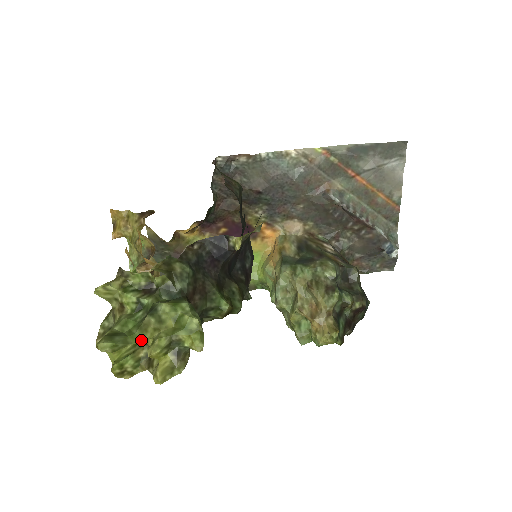
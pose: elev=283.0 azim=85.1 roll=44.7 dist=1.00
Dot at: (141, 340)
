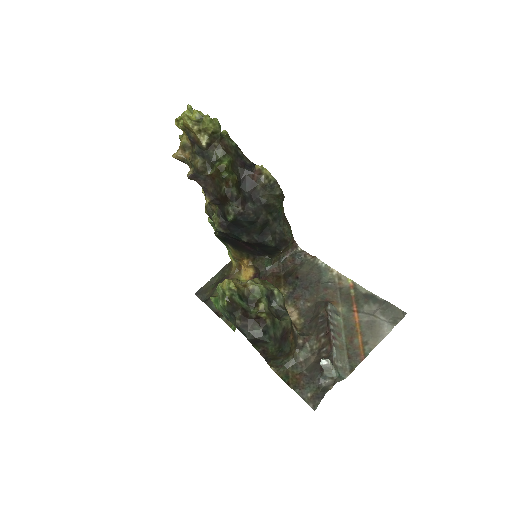
Dot at: occluded
